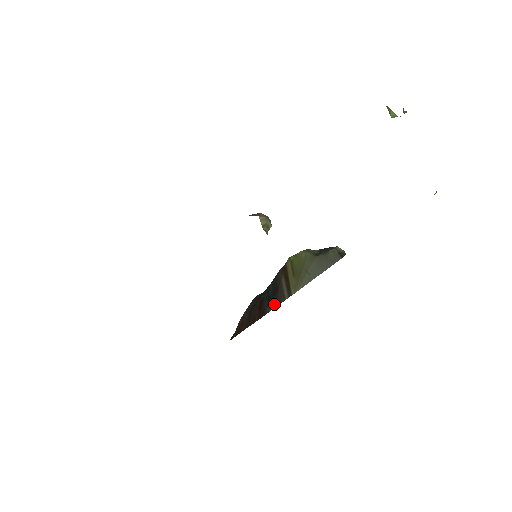
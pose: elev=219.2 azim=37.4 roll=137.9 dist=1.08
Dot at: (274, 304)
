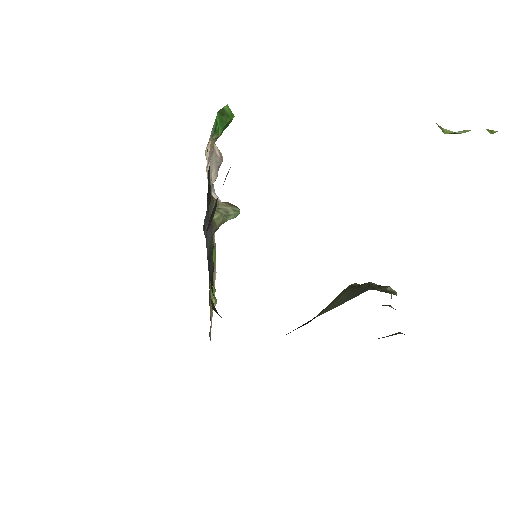
Dot at: (299, 327)
